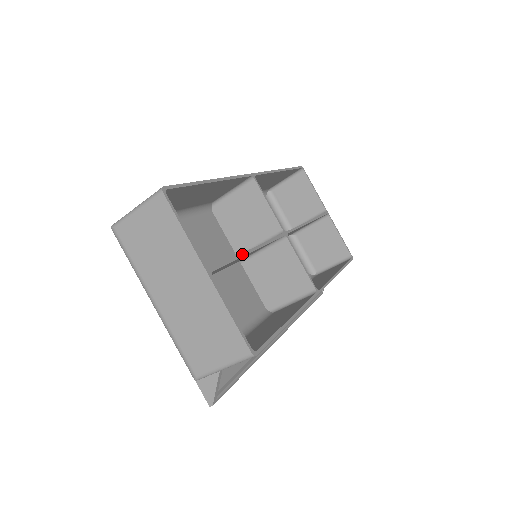
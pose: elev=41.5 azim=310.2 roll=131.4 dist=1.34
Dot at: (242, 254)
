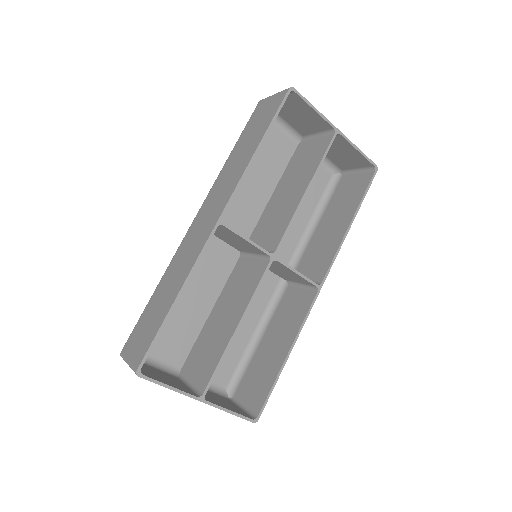
Dot at: (228, 346)
